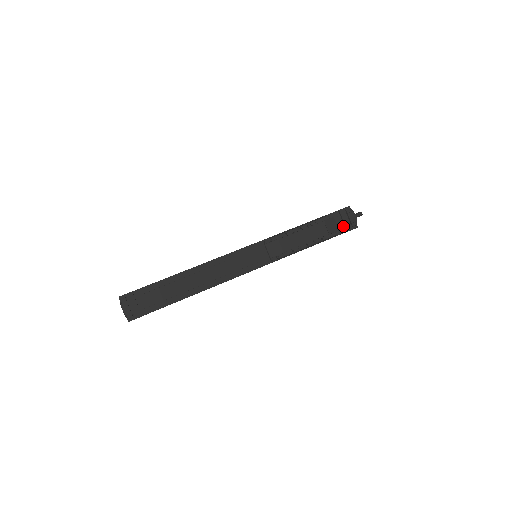
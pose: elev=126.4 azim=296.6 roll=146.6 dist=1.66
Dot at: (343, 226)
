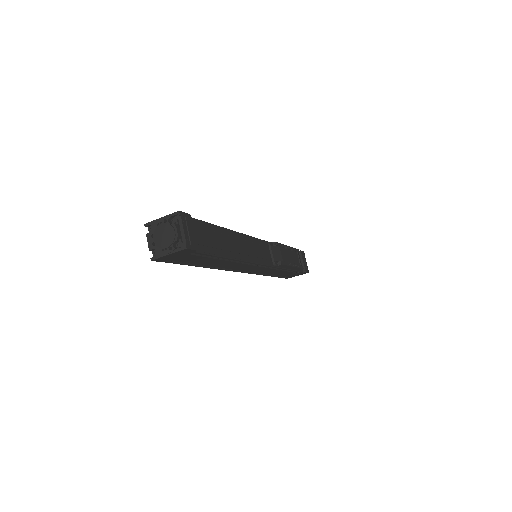
Dot at: occluded
